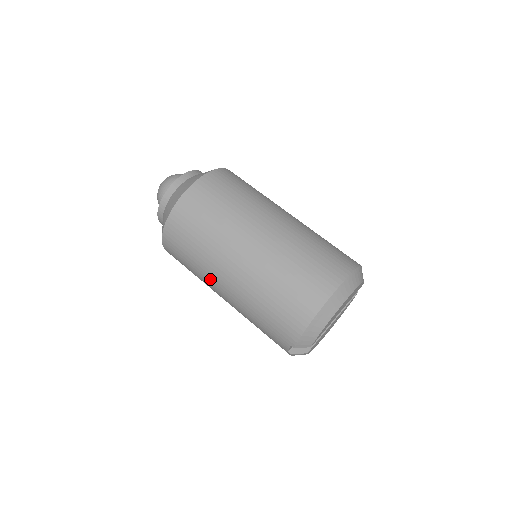
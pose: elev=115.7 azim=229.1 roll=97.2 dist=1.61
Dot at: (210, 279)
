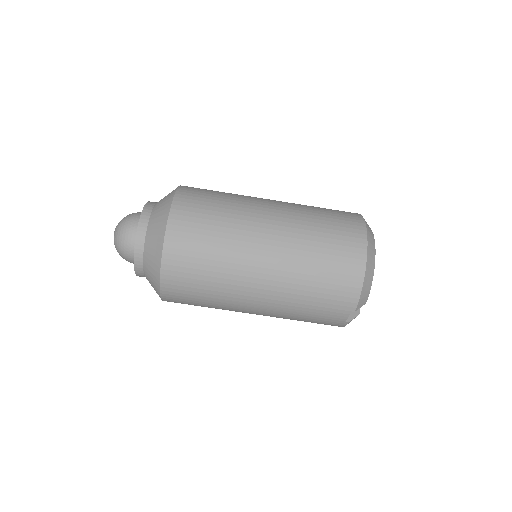
Dot at: (237, 295)
